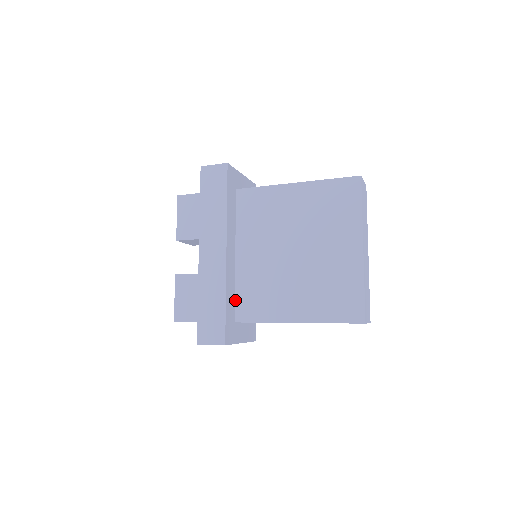
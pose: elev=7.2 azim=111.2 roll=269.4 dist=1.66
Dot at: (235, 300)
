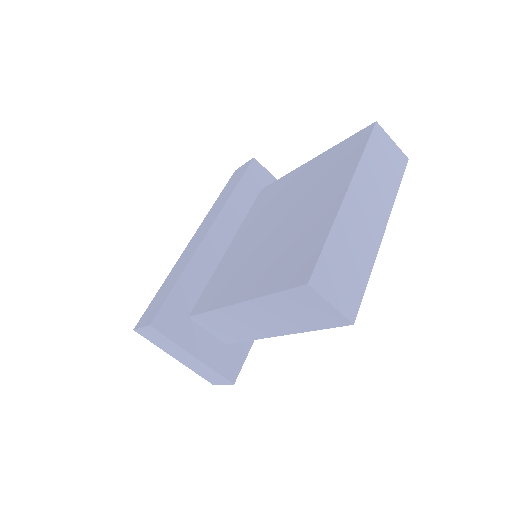
Dot at: (202, 292)
